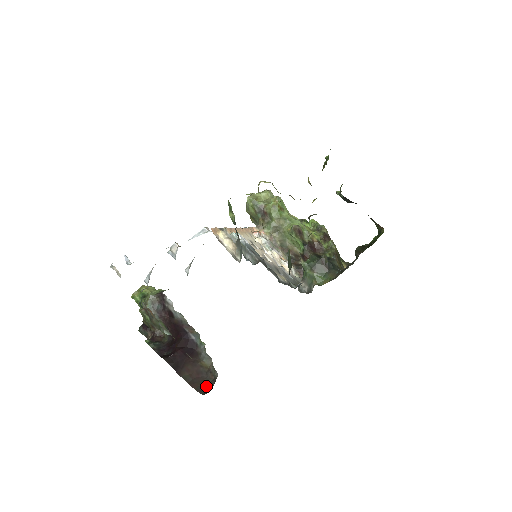
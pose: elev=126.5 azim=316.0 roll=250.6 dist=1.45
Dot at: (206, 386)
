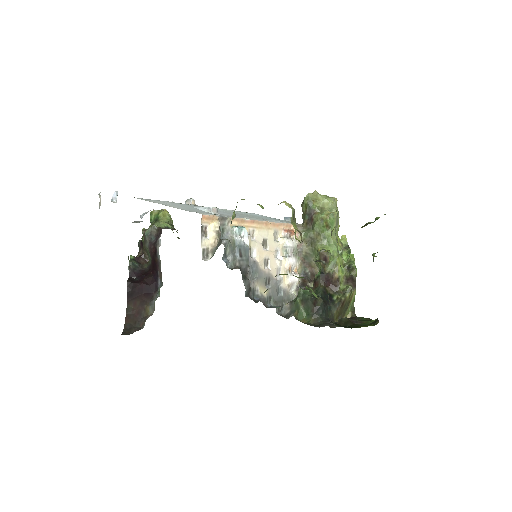
Dot at: (132, 328)
